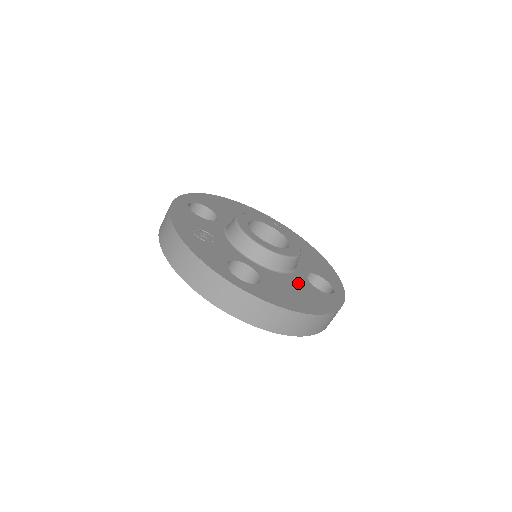
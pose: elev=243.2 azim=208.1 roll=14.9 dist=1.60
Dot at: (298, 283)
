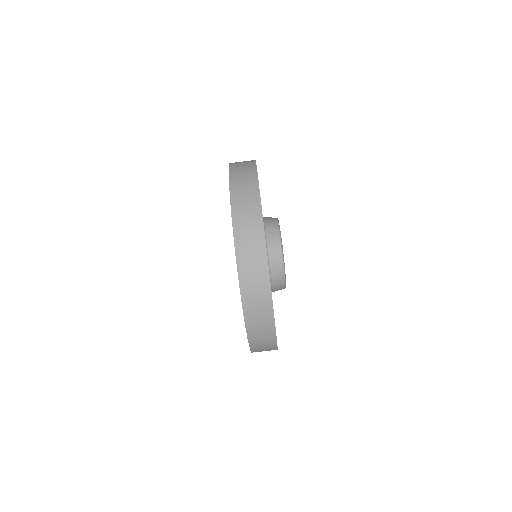
Dot at: occluded
